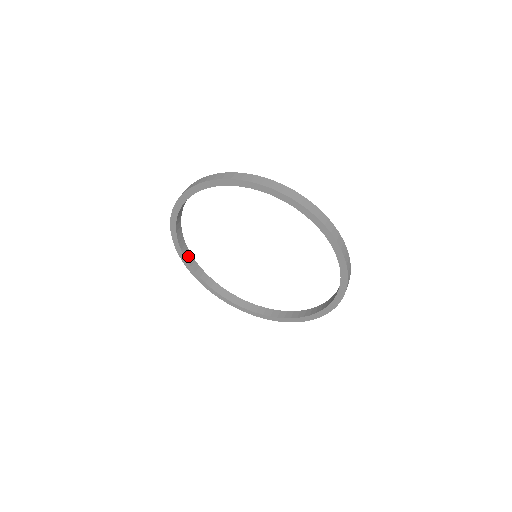
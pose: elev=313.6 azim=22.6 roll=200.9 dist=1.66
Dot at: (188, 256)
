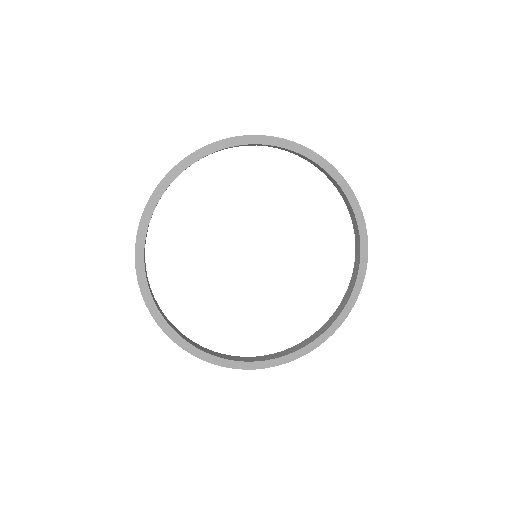
Dot at: occluded
